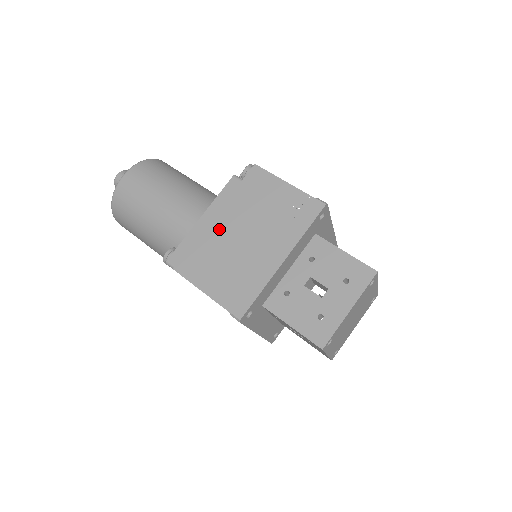
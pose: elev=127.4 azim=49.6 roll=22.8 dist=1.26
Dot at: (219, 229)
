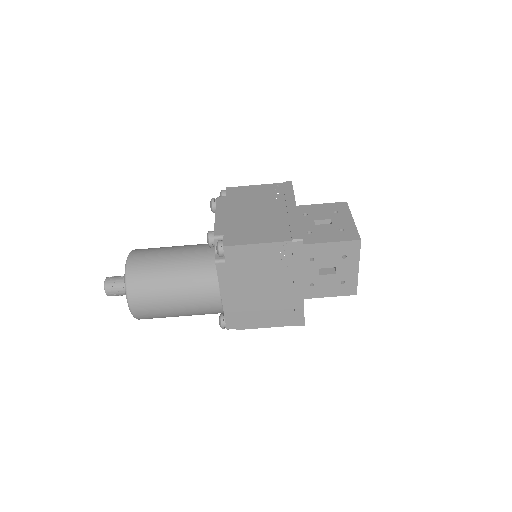
Dot at: (242, 296)
